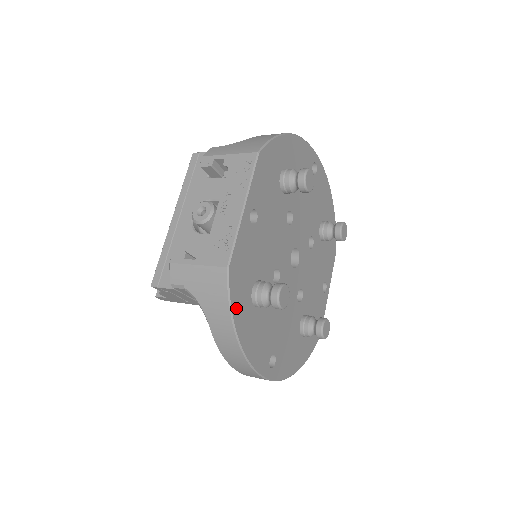
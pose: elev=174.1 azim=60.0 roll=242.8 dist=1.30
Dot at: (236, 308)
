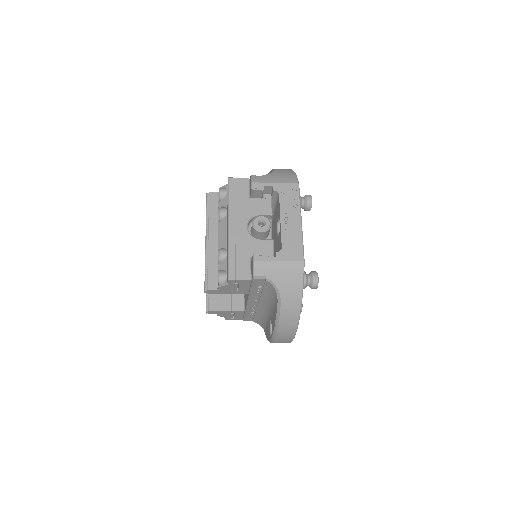
Dot at: occluded
